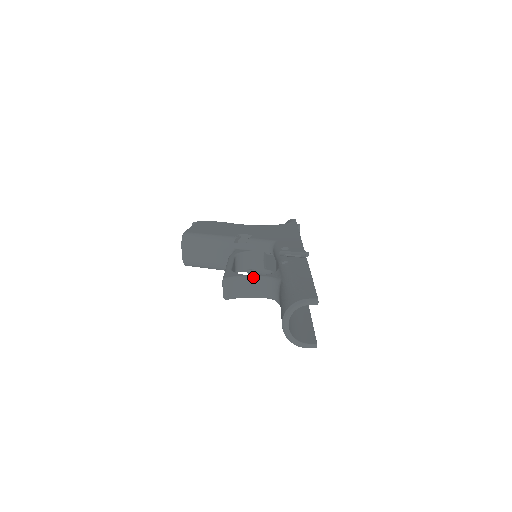
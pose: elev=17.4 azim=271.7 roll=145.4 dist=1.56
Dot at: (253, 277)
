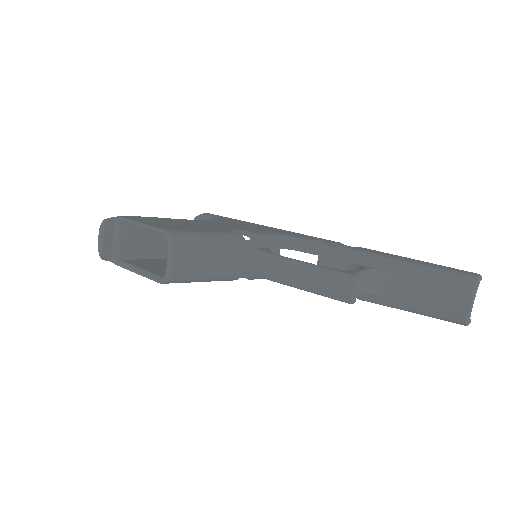
Dot at: (364, 271)
